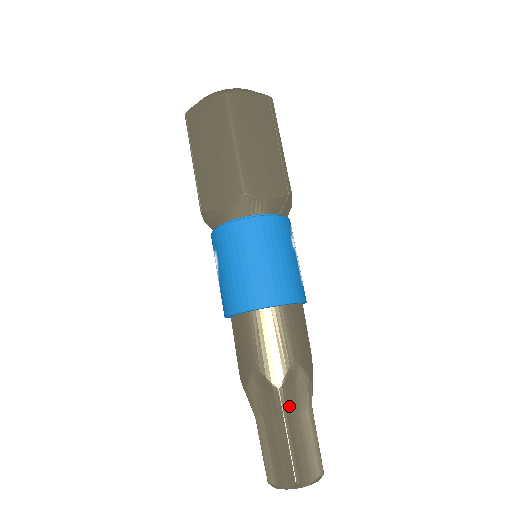
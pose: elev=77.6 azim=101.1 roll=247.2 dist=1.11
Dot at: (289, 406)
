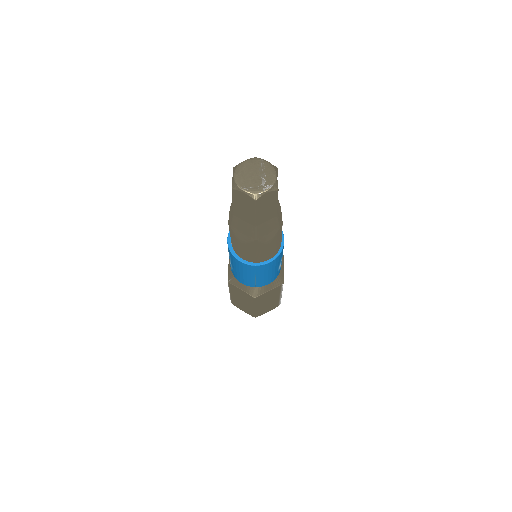
Dot at: occluded
